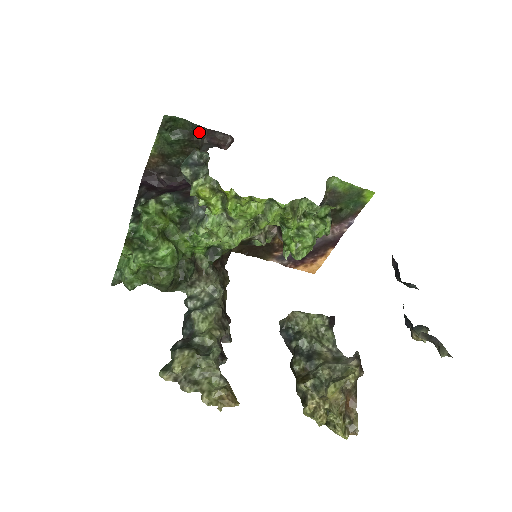
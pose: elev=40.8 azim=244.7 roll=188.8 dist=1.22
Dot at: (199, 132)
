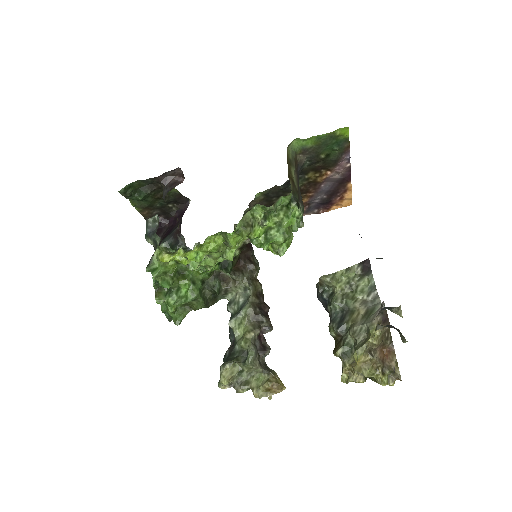
Dot at: (154, 182)
